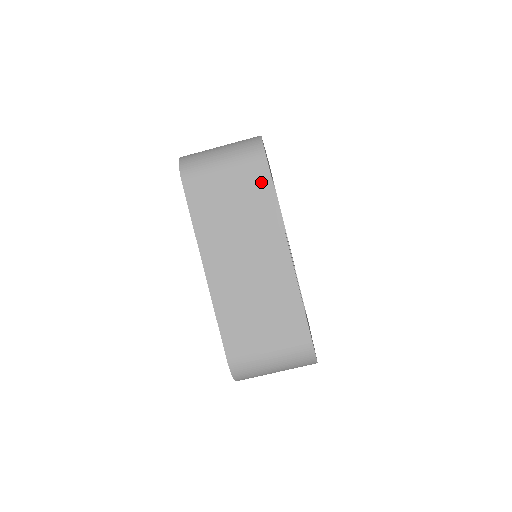
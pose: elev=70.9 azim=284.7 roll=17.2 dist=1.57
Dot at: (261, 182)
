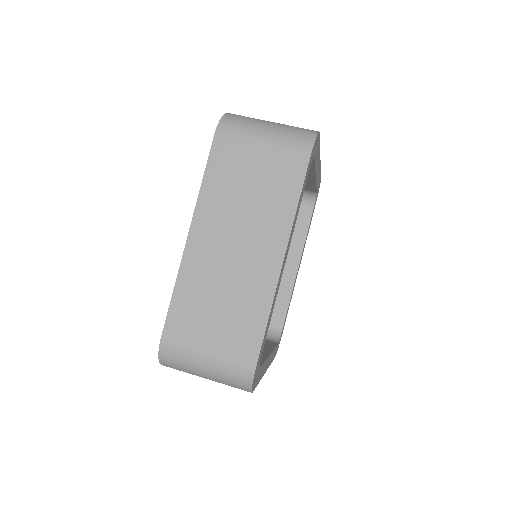
Dot at: occluded
